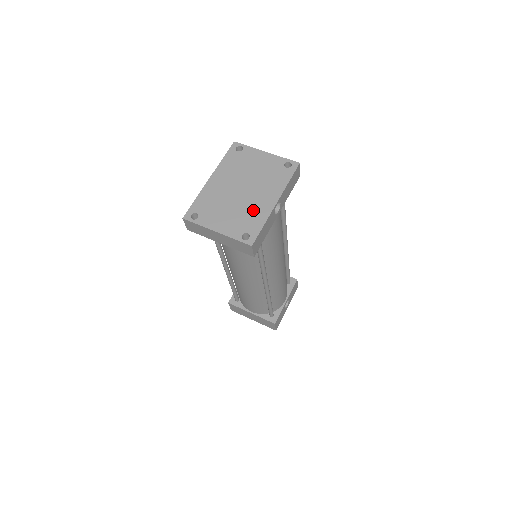
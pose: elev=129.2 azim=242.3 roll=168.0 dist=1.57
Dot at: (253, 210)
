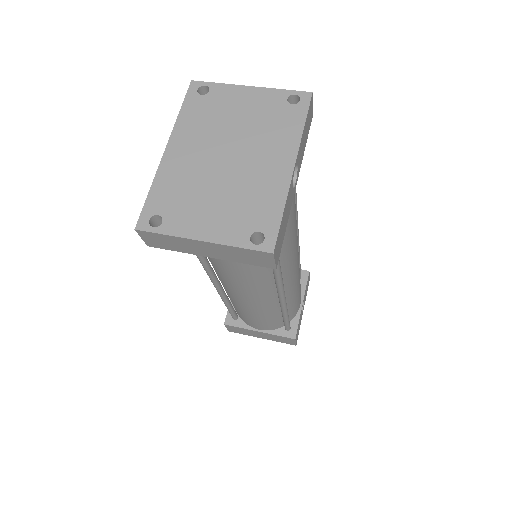
Dot at: (257, 188)
